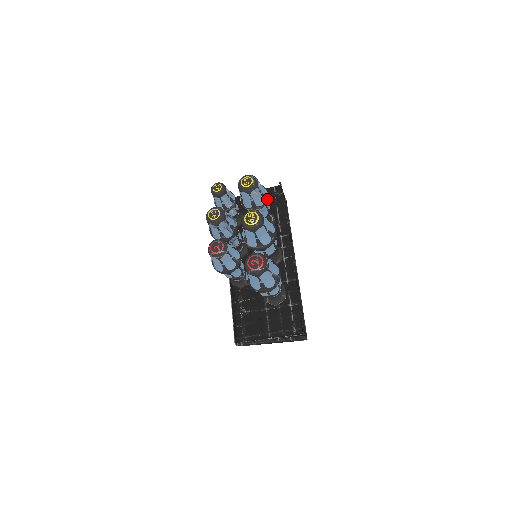
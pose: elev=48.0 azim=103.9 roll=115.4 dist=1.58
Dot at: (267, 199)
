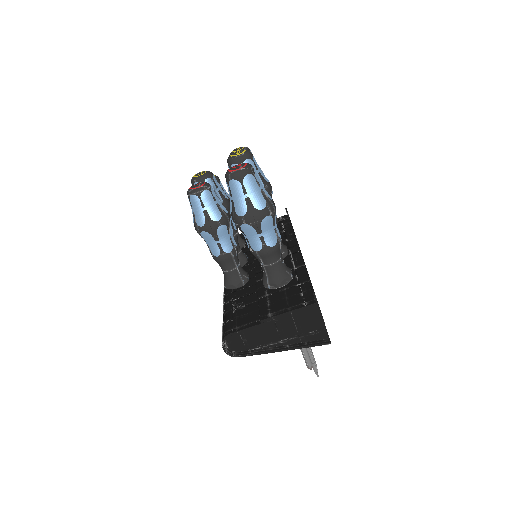
Dot at: occluded
